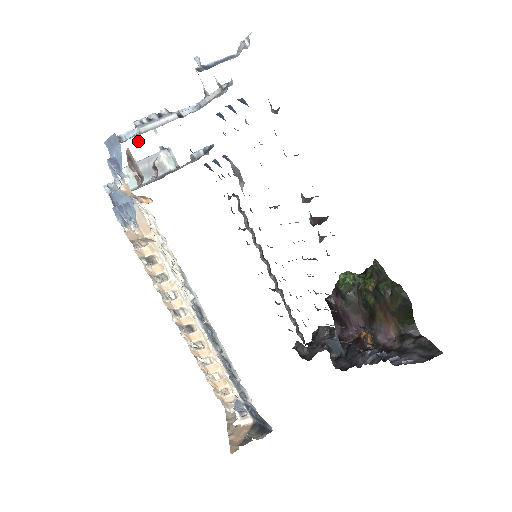
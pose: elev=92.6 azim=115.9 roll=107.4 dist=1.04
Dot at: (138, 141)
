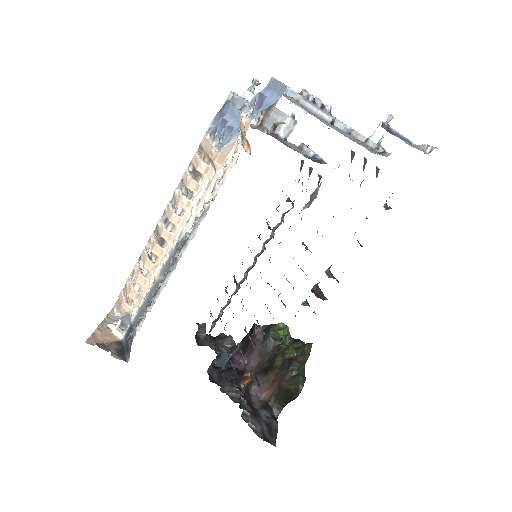
Dot at: (290, 103)
